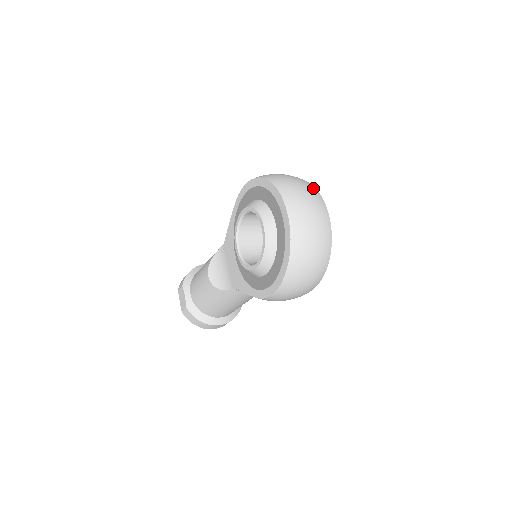
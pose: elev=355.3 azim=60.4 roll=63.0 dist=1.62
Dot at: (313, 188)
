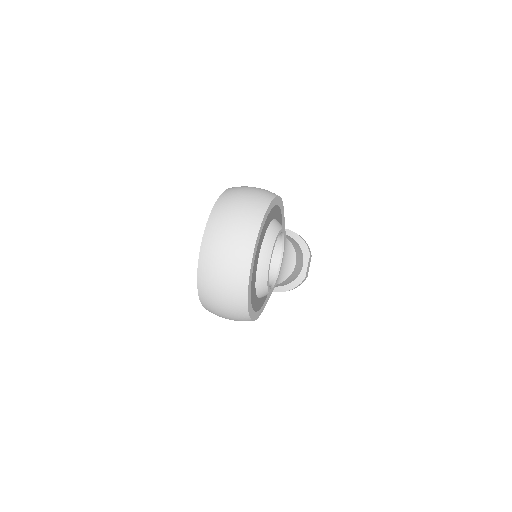
Dot at: (253, 224)
